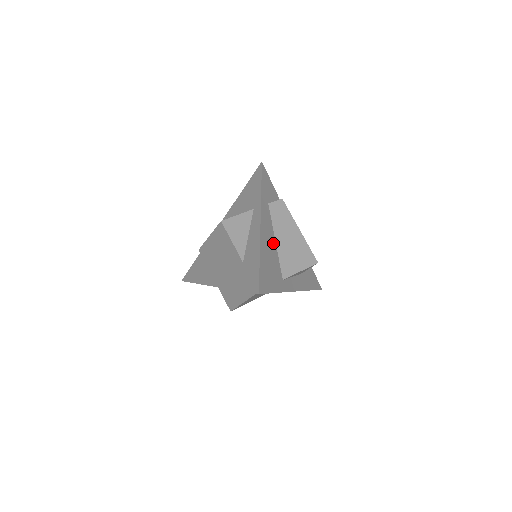
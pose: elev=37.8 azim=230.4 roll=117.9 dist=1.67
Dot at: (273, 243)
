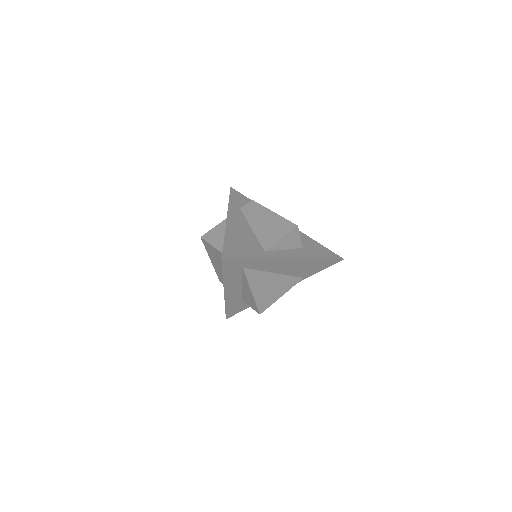
Dot at: (248, 230)
